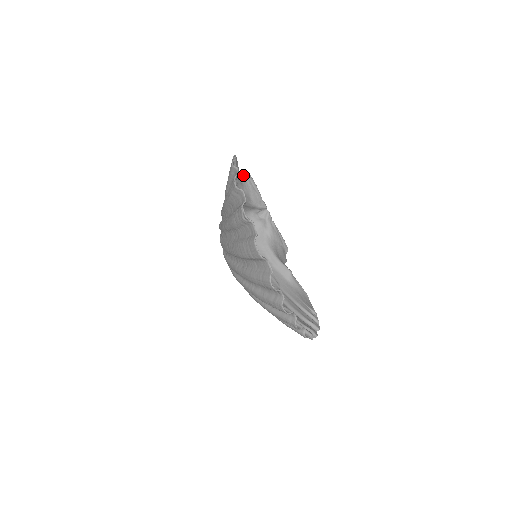
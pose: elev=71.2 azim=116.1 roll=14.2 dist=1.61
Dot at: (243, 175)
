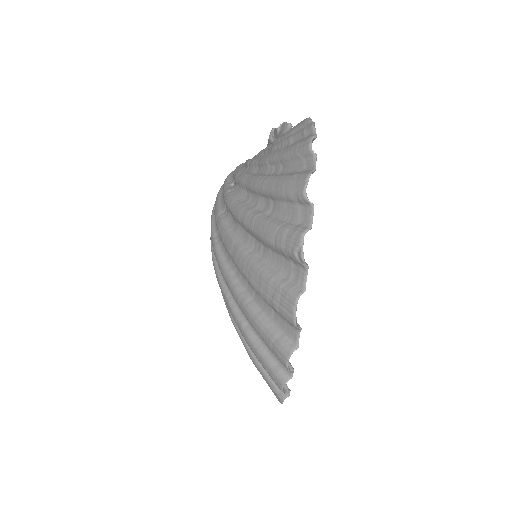
Dot at: (284, 123)
